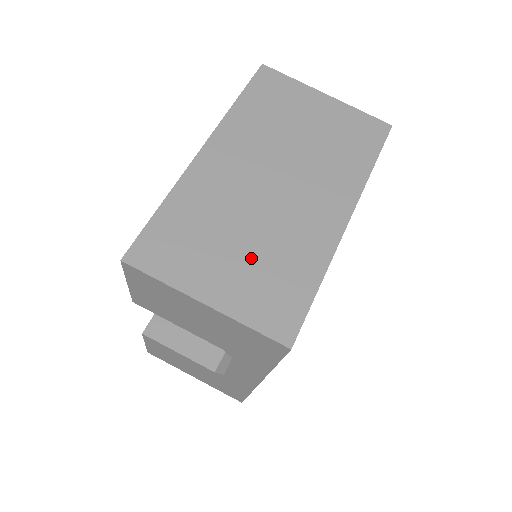
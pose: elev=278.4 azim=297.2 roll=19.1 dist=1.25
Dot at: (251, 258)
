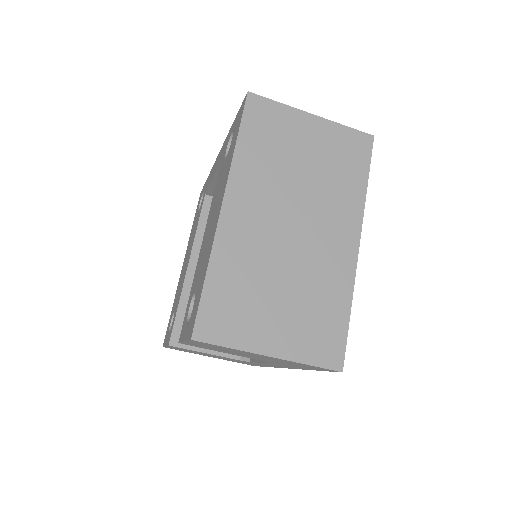
Dot at: (294, 304)
